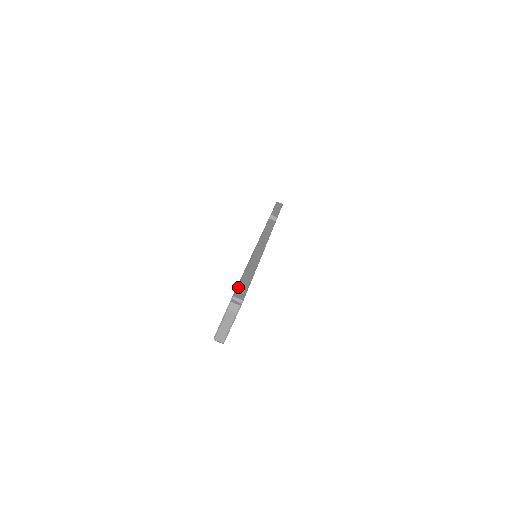
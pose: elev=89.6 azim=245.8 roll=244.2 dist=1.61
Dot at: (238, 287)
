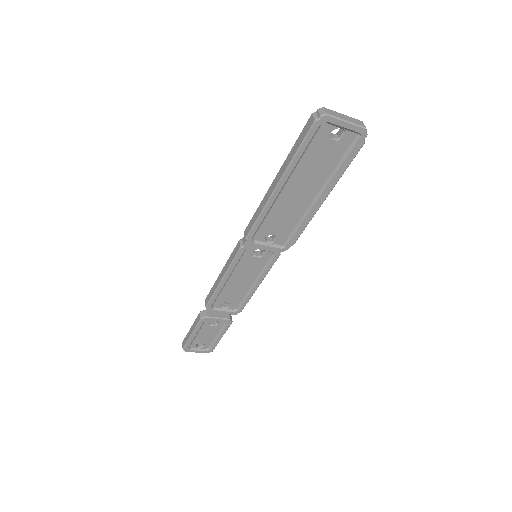
Dot at: occluded
